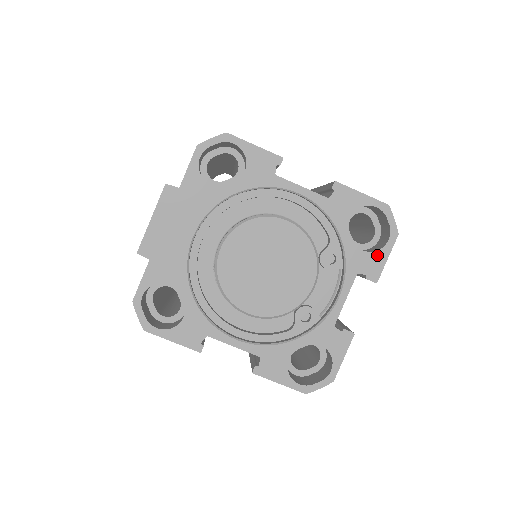
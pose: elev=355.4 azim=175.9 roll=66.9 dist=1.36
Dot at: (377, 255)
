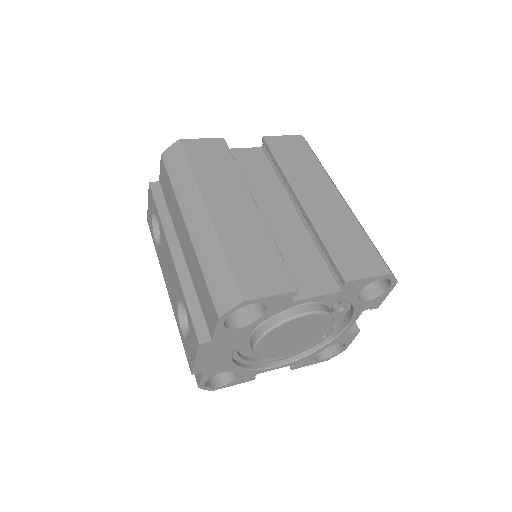
Dot at: (379, 298)
